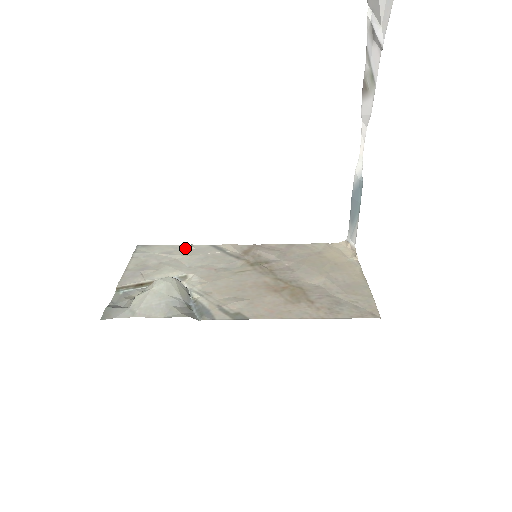
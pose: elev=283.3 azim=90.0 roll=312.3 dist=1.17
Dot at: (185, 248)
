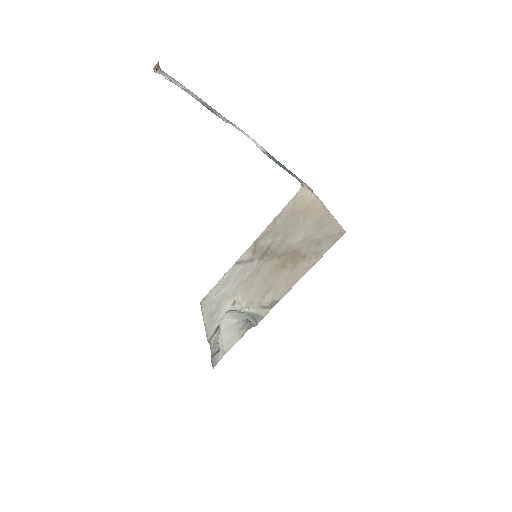
Dot at: (223, 280)
